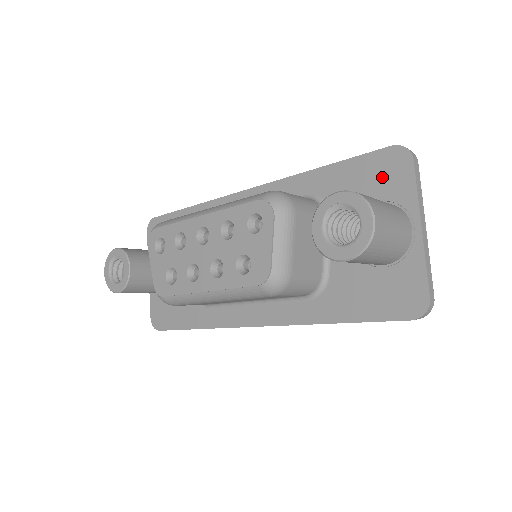
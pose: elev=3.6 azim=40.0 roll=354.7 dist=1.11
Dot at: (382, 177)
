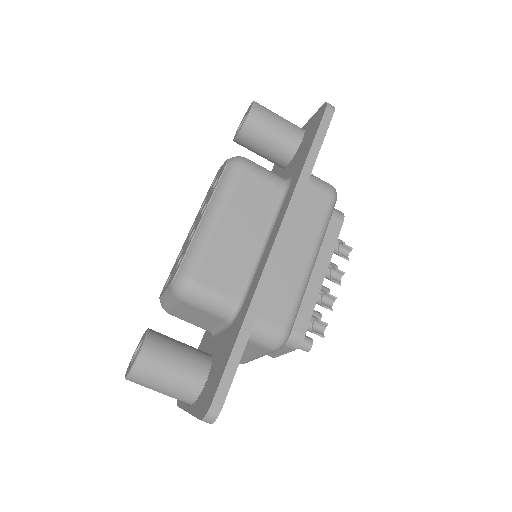
Dot at: occluded
